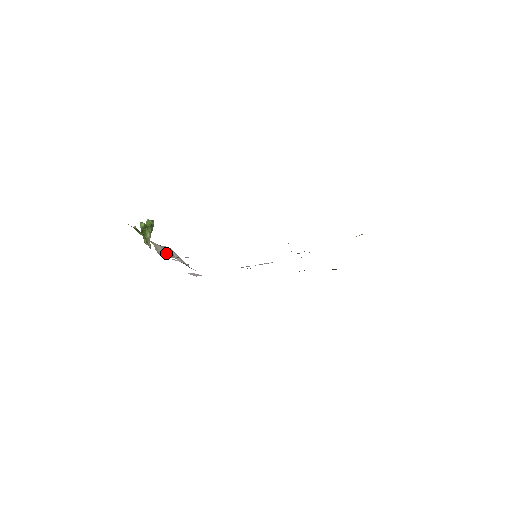
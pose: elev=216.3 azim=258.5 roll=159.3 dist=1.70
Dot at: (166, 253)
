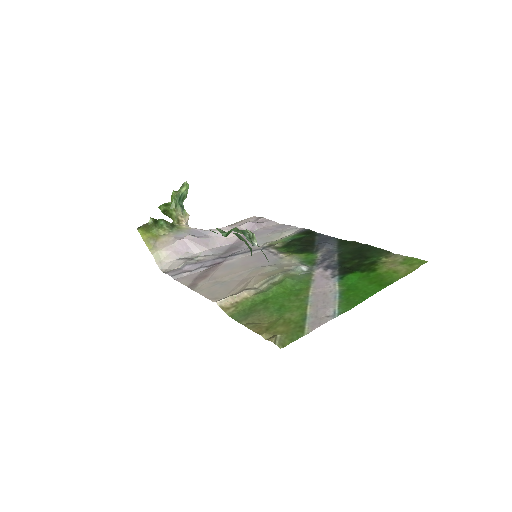
Dot at: (173, 256)
